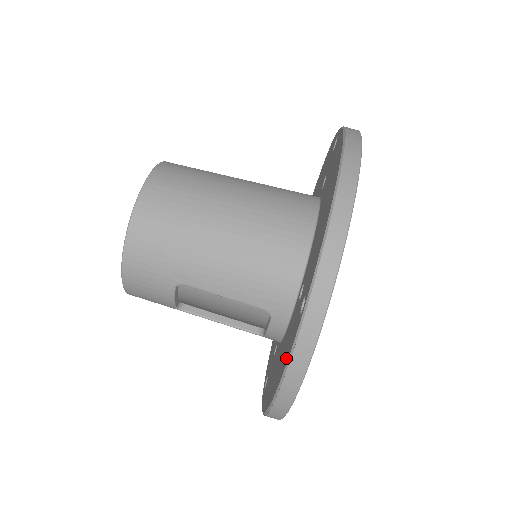
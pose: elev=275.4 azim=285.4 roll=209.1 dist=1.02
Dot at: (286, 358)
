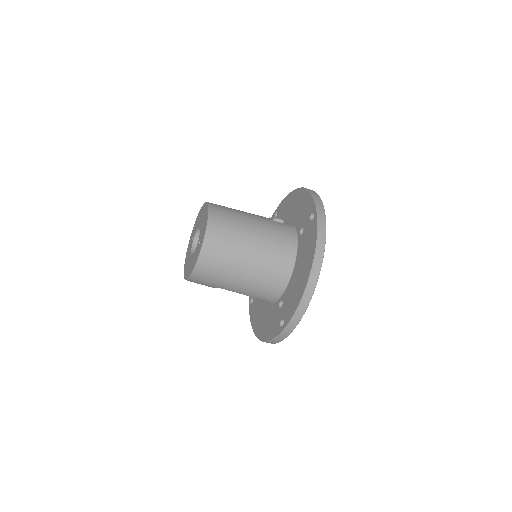
Dot at: (270, 335)
